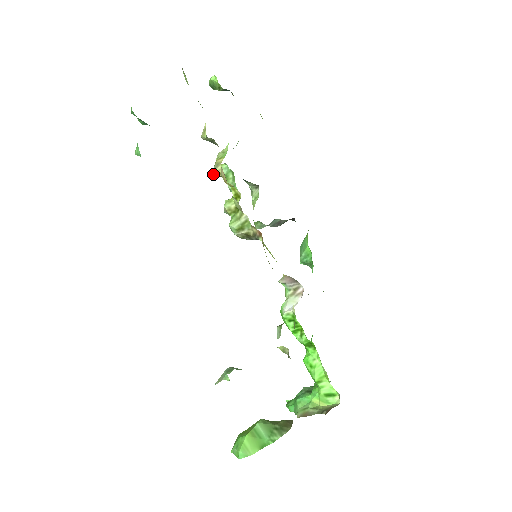
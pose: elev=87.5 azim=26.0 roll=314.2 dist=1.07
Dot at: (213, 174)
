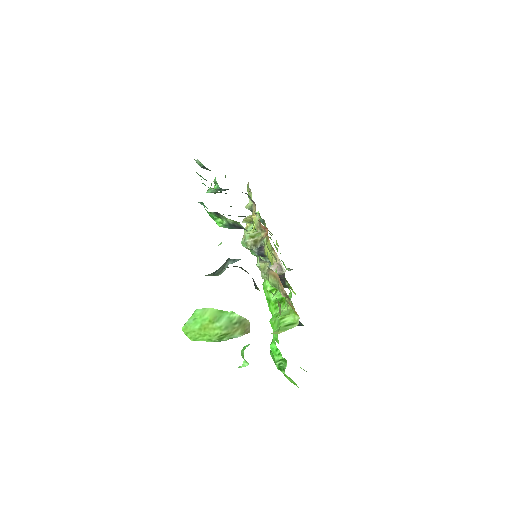
Dot at: (245, 218)
